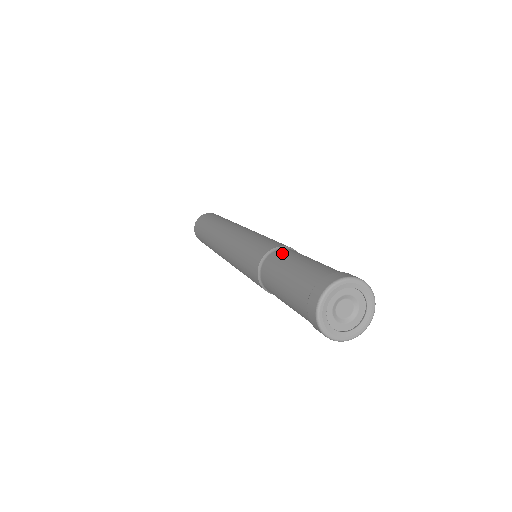
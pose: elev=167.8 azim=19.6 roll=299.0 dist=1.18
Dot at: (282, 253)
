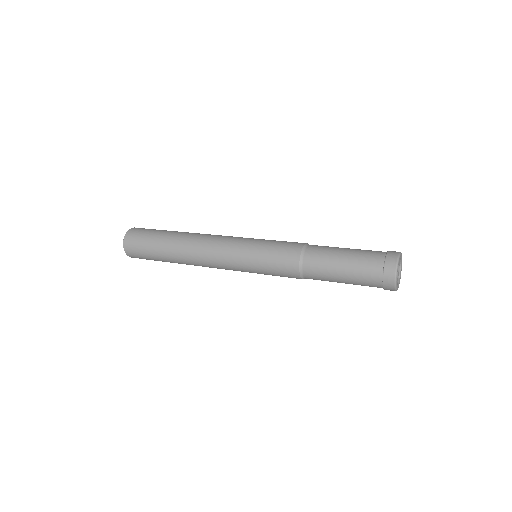
Dot at: occluded
